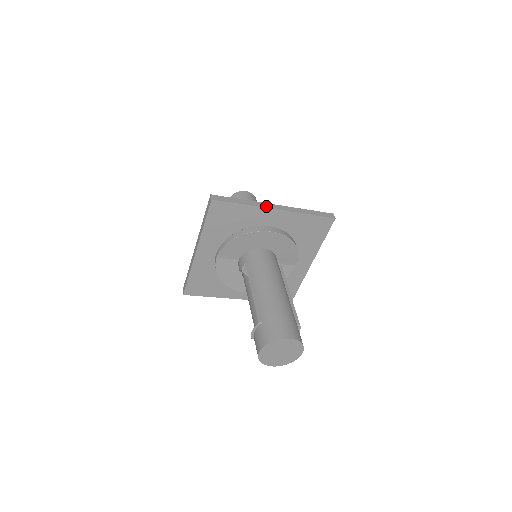
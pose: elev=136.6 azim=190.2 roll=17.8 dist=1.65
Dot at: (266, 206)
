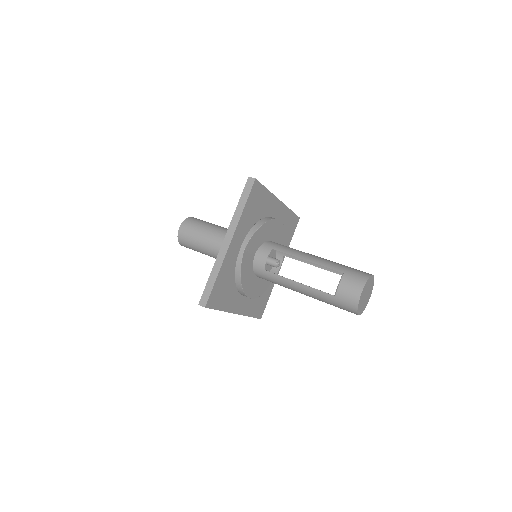
Dot at: (275, 197)
